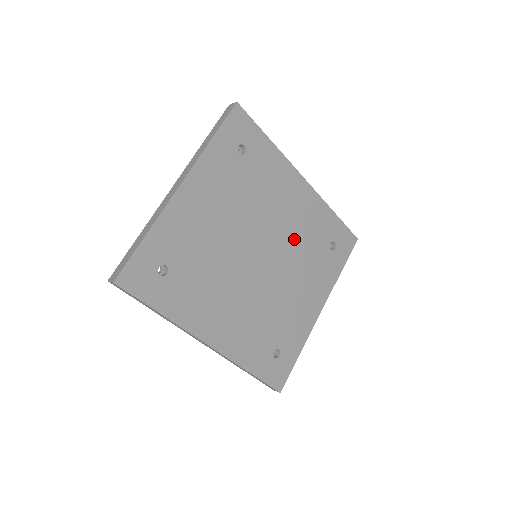
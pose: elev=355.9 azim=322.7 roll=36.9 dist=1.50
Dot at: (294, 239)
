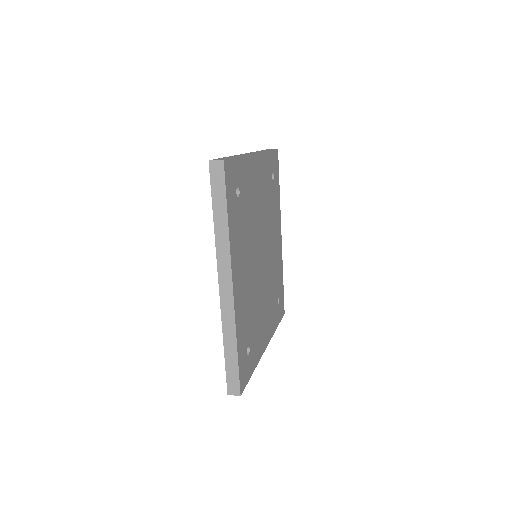
Dot at: (271, 269)
